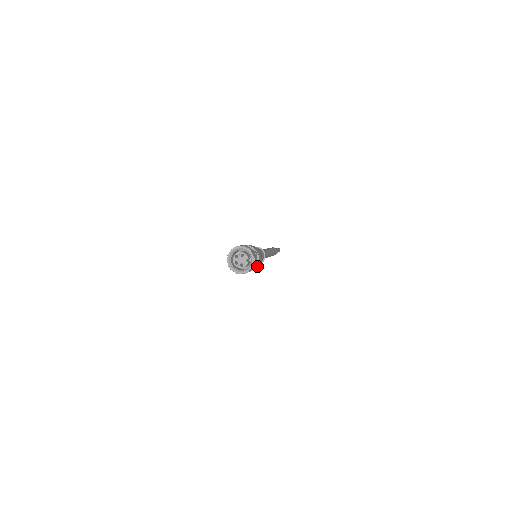
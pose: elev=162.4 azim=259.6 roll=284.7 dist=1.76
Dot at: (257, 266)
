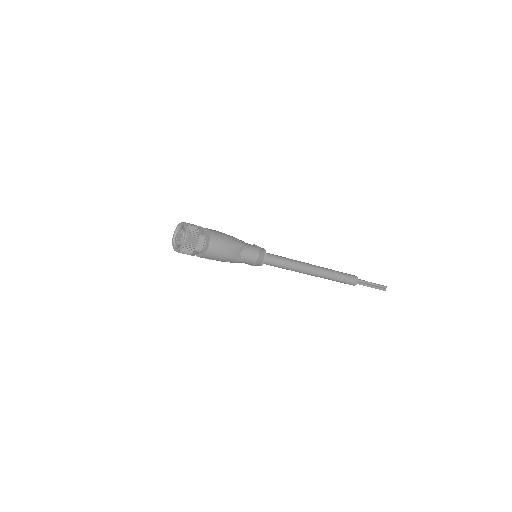
Dot at: (211, 254)
